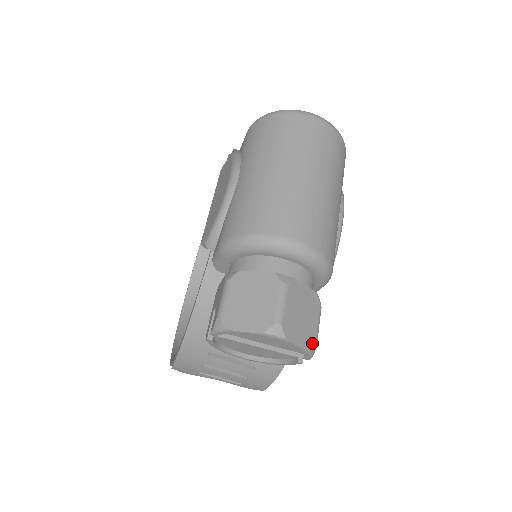
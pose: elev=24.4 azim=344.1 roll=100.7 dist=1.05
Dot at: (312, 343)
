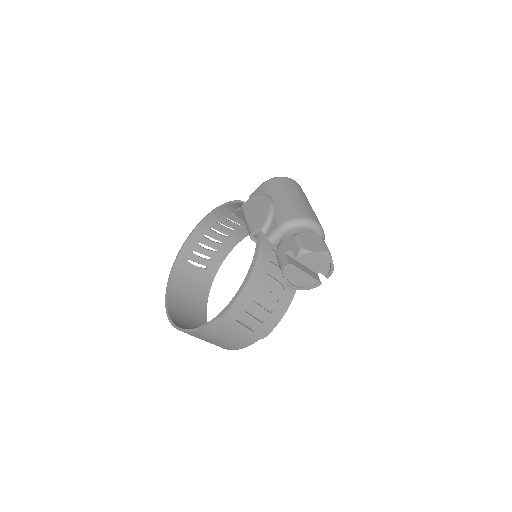
Dot at: occluded
